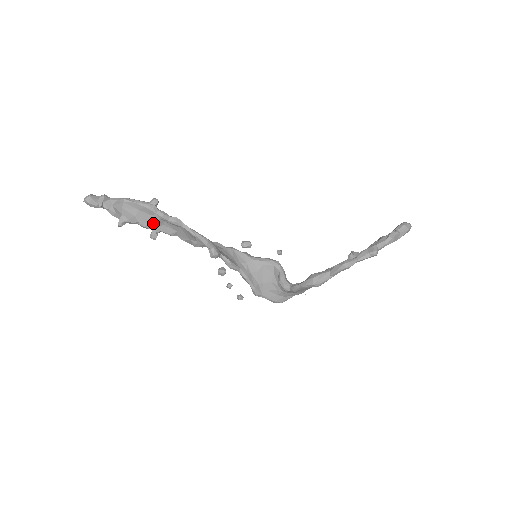
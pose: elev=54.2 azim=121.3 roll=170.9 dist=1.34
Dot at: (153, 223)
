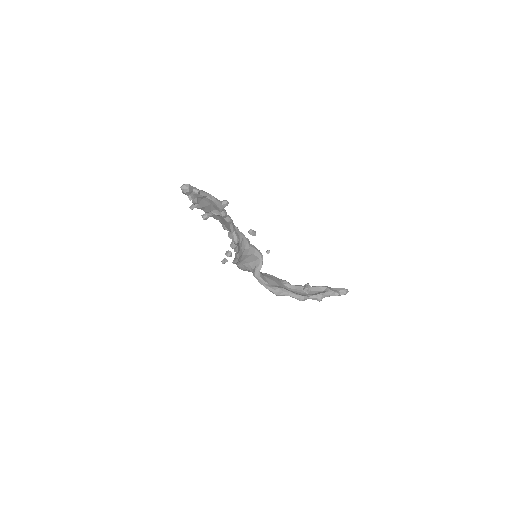
Dot at: (213, 213)
